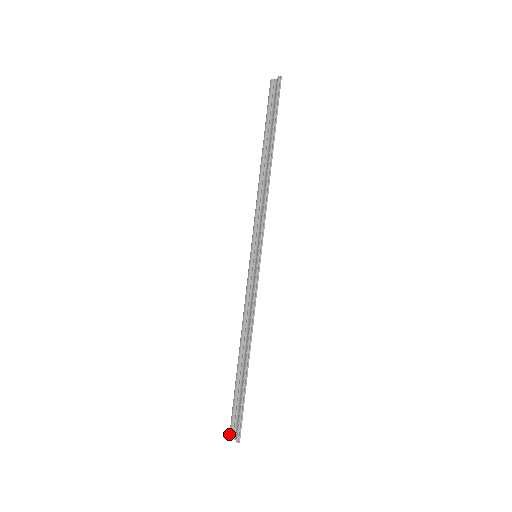
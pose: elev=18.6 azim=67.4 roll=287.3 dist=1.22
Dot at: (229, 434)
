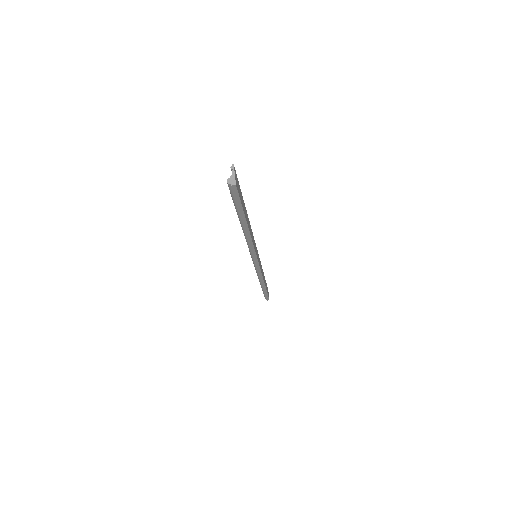
Dot at: occluded
